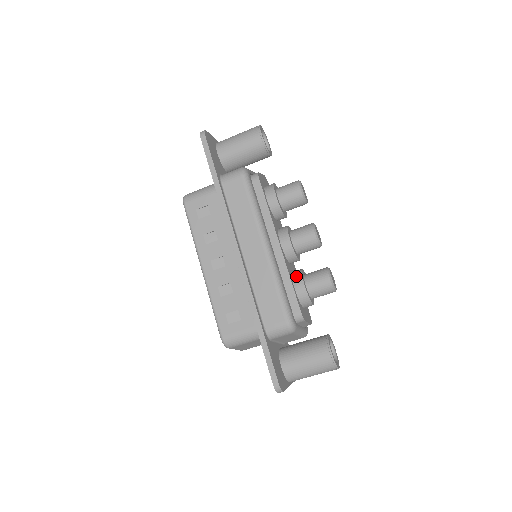
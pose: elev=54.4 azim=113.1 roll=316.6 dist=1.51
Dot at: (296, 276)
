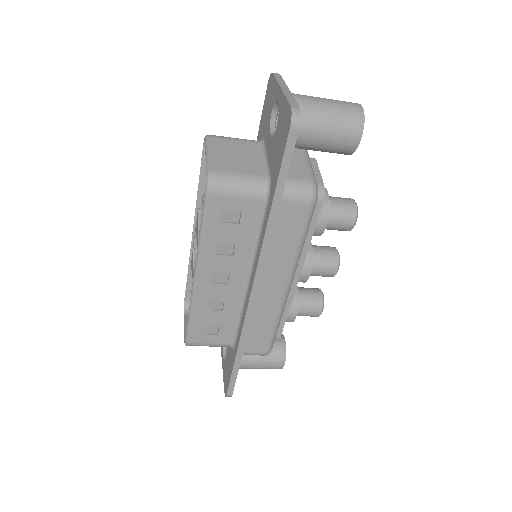
Dot at: (292, 302)
